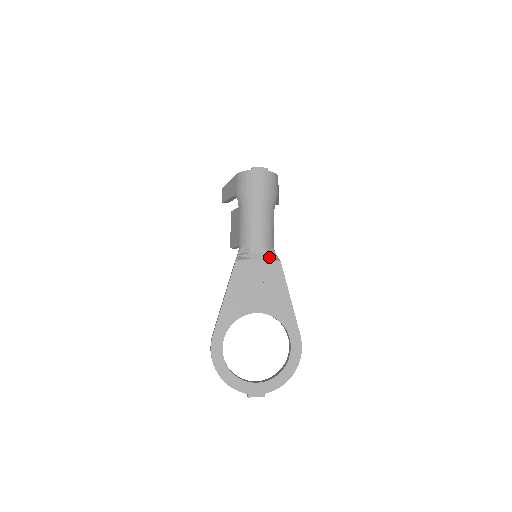
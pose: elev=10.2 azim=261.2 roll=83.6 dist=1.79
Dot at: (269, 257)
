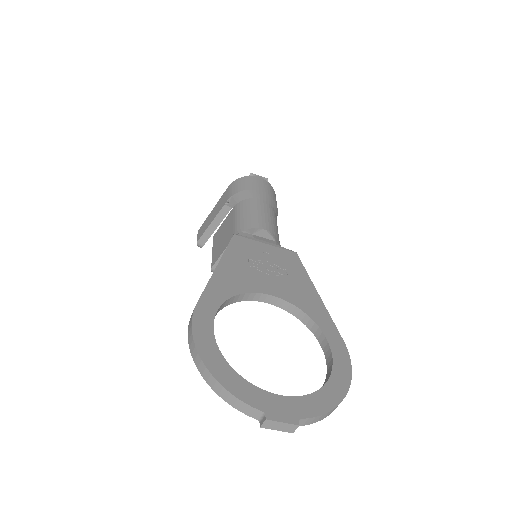
Dot at: (279, 246)
